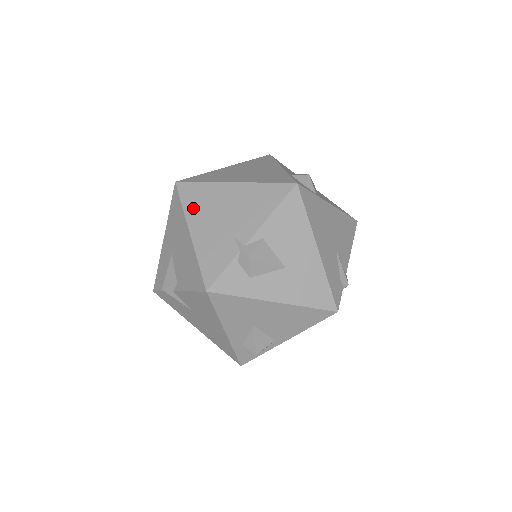
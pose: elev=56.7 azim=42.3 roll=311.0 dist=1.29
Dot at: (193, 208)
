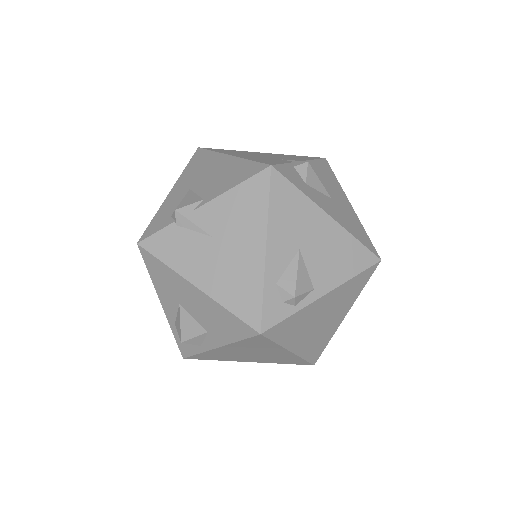
Dot at: (227, 152)
